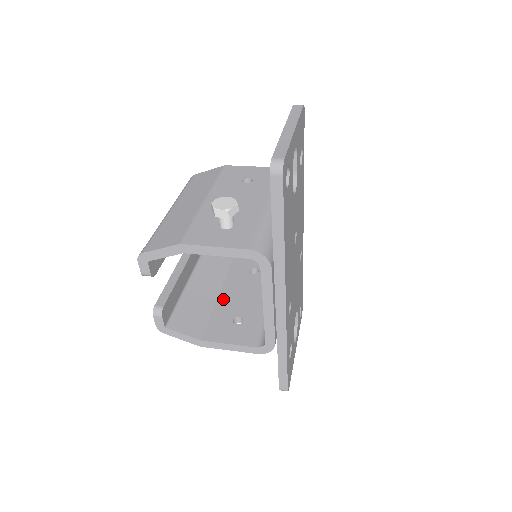
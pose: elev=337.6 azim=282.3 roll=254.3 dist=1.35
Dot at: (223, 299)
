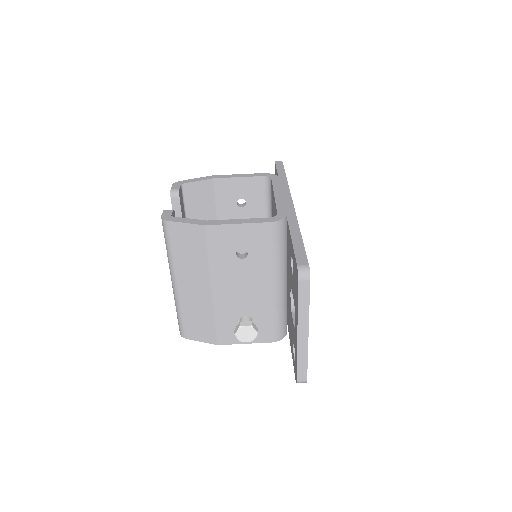
Dot at: occluded
